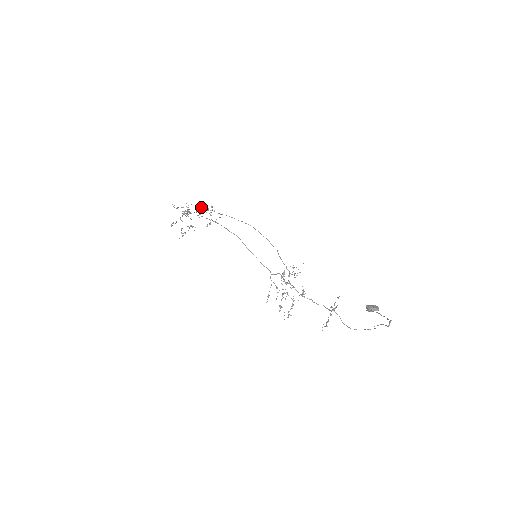
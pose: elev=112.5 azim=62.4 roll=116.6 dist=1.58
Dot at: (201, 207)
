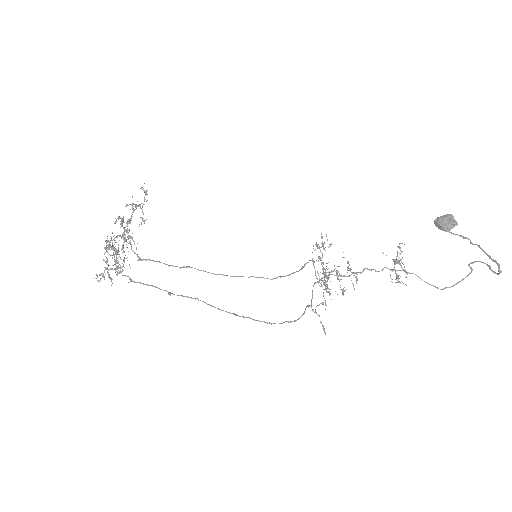
Dot at: occluded
